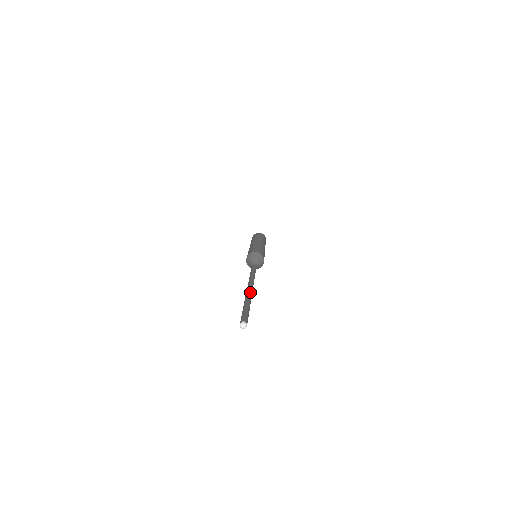
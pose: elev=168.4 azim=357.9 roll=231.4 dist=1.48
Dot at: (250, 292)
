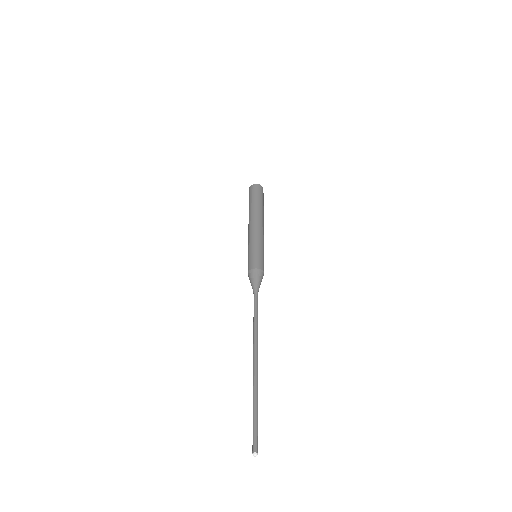
Dot at: (257, 380)
